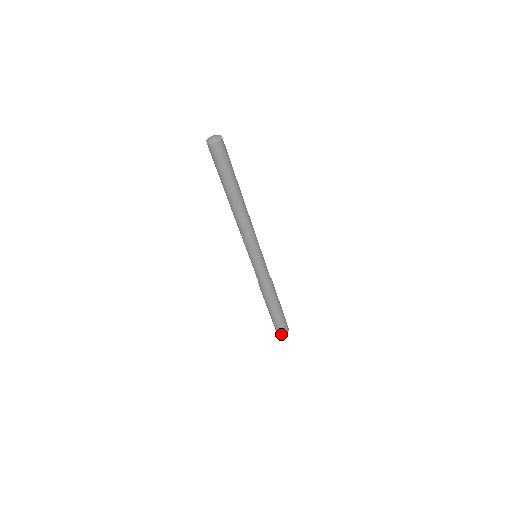
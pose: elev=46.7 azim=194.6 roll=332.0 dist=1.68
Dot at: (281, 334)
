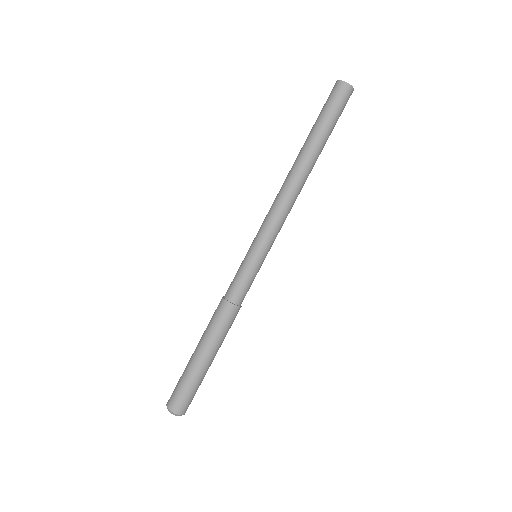
Dot at: (170, 405)
